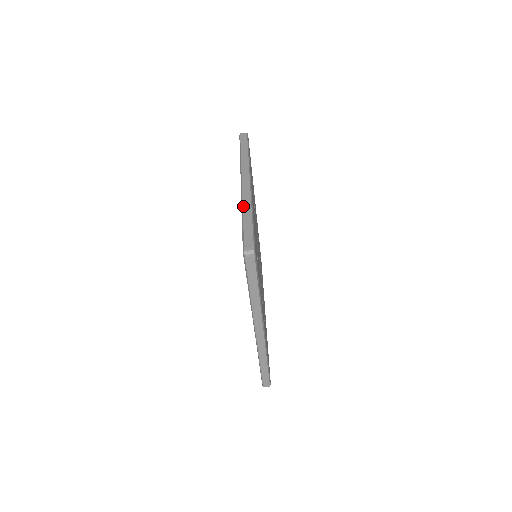
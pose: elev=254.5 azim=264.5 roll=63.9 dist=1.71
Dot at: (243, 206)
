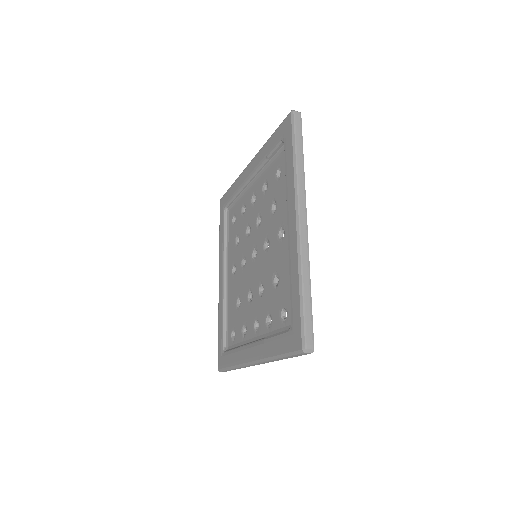
Dot at: (302, 269)
